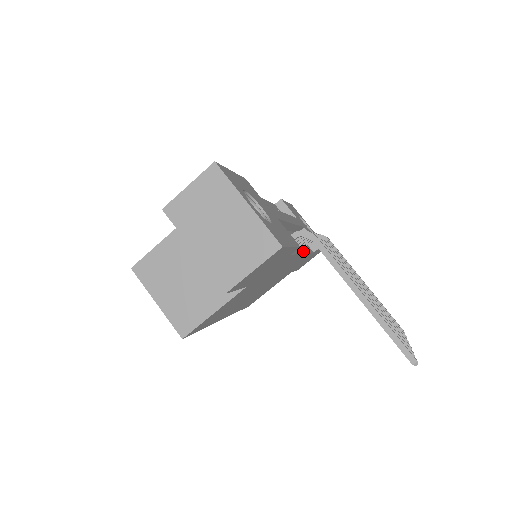
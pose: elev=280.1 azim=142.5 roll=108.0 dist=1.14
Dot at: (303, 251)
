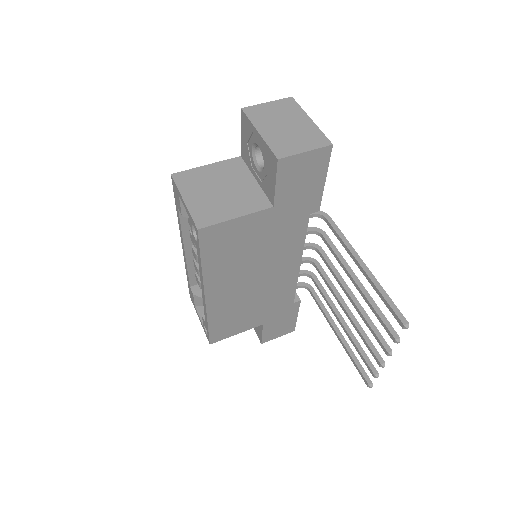
Dot at: (299, 265)
